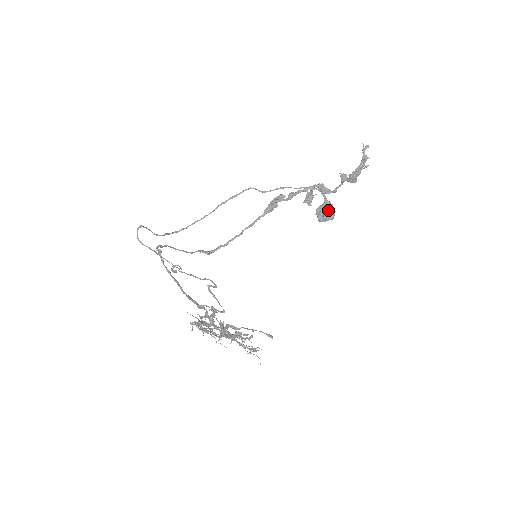
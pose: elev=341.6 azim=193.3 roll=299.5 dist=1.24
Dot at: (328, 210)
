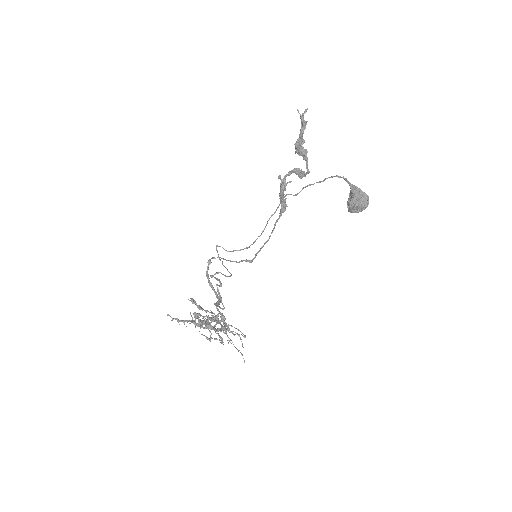
Dot at: (352, 196)
